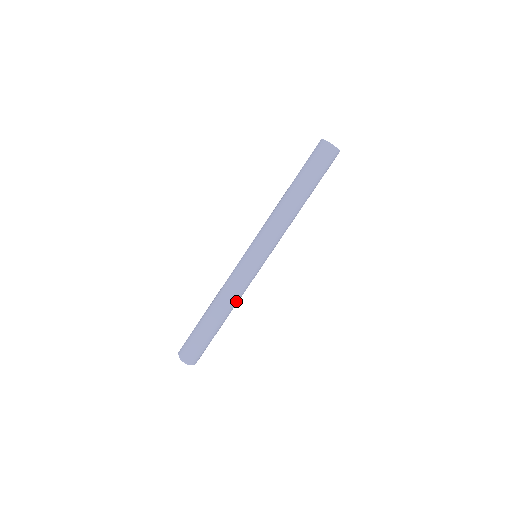
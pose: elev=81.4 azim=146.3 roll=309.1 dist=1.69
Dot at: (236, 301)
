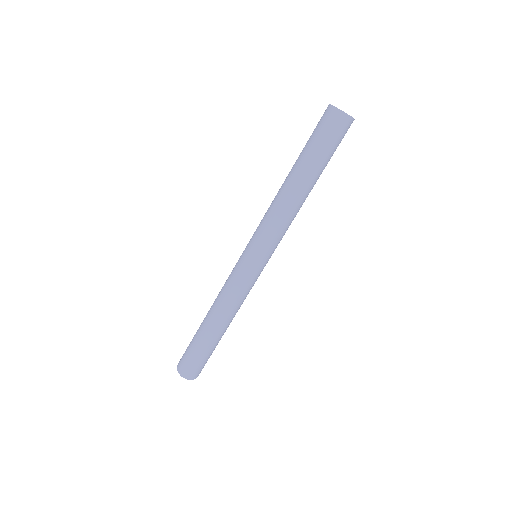
Dot at: (236, 310)
